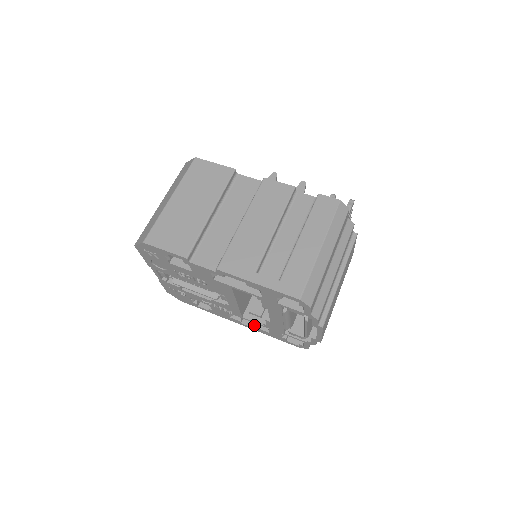
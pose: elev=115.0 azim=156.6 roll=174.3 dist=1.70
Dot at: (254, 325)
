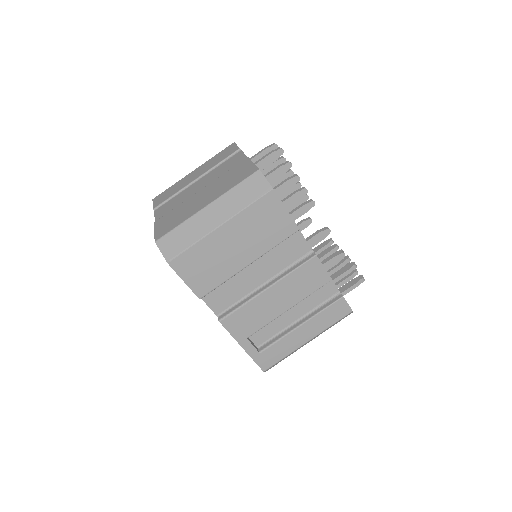
Dot at: occluded
